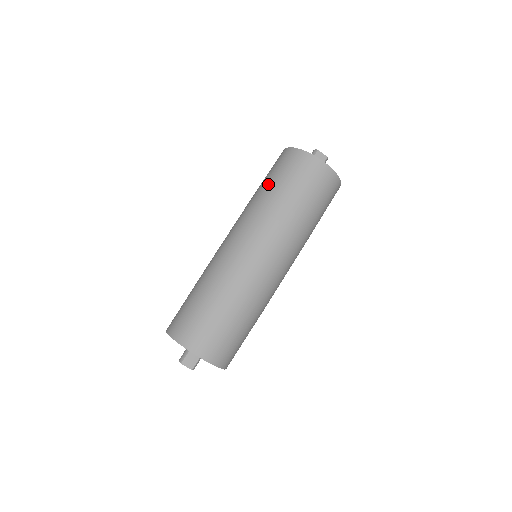
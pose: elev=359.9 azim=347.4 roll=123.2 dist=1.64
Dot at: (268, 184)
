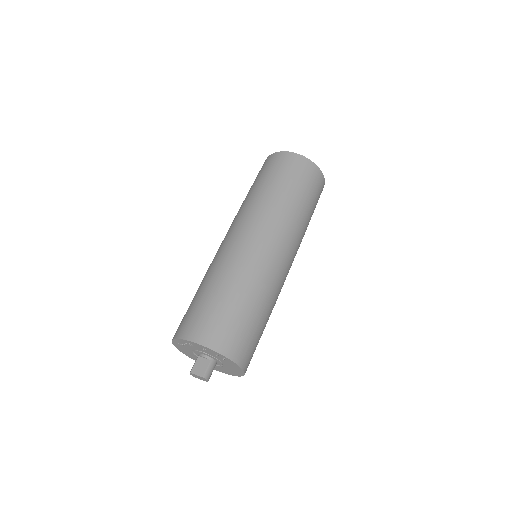
Dot at: occluded
